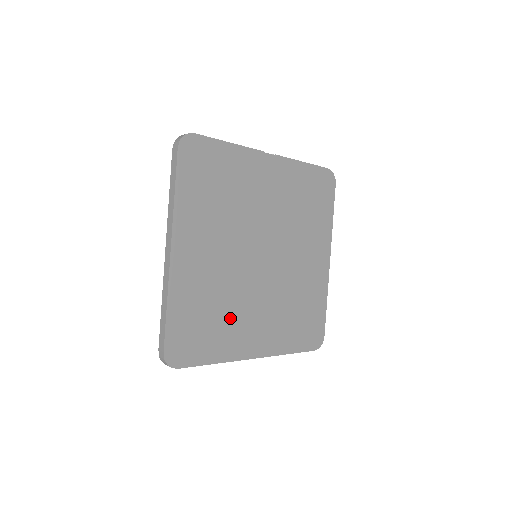
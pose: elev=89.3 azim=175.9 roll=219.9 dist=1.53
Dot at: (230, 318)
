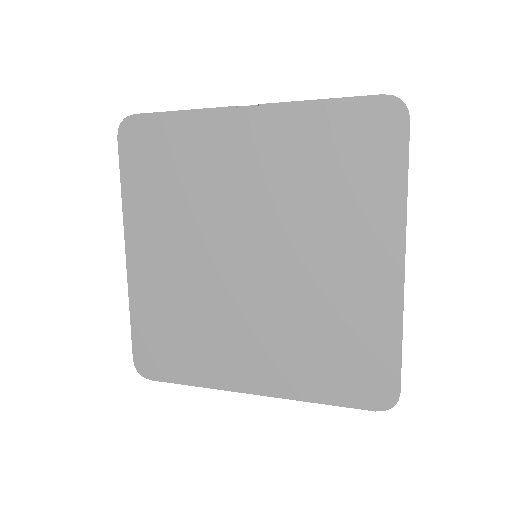
Dot at: (209, 336)
